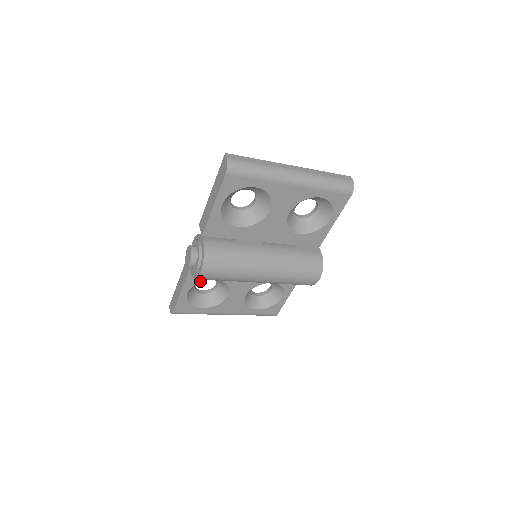
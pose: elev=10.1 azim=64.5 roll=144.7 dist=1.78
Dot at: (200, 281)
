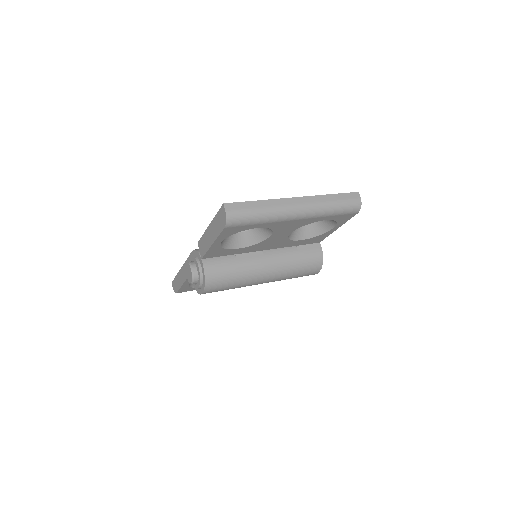
Dot at: occluded
